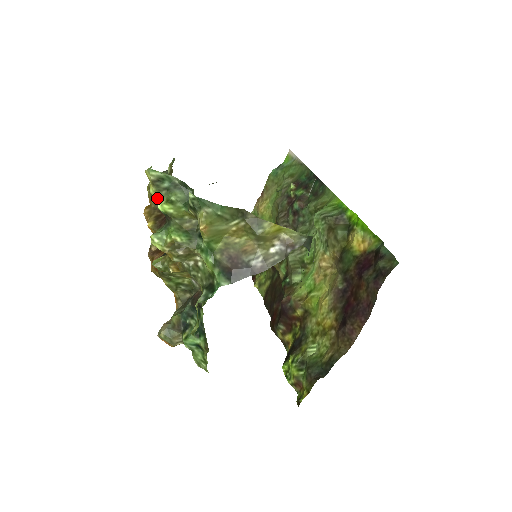
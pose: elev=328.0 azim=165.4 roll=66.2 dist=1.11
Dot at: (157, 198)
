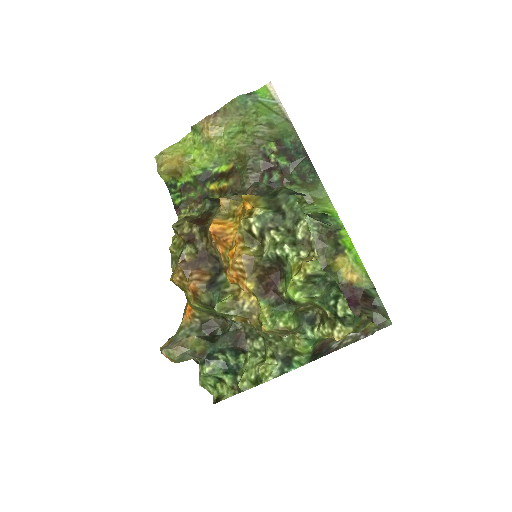
Dot at: (297, 286)
